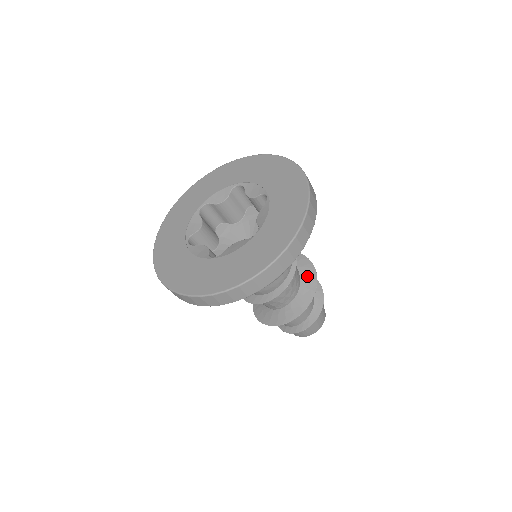
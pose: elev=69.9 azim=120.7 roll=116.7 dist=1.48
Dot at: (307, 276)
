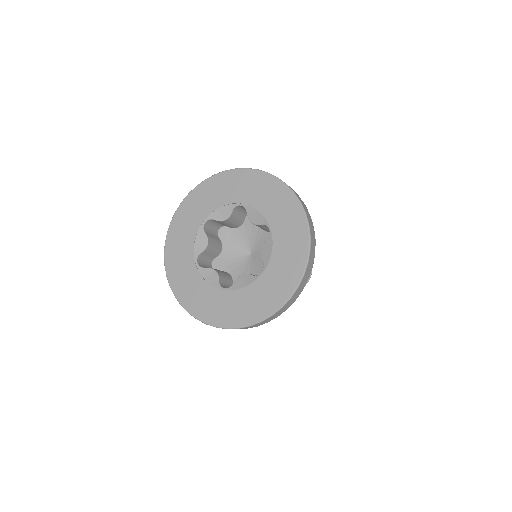
Dot at: occluded
